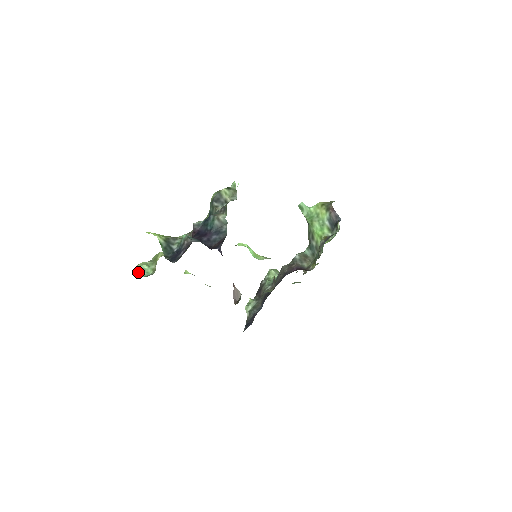
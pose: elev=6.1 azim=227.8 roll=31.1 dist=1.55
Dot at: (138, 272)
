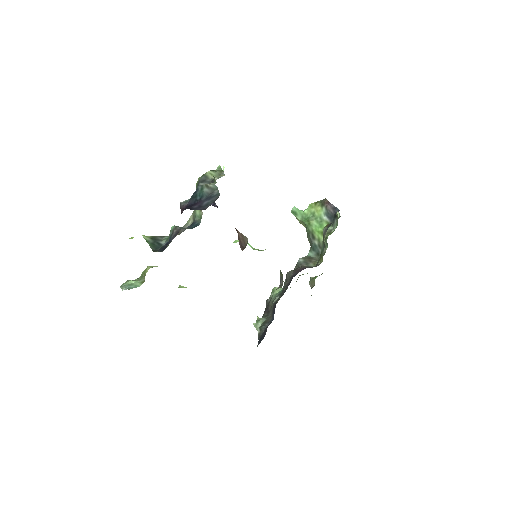
Dot at: (125, 287)
